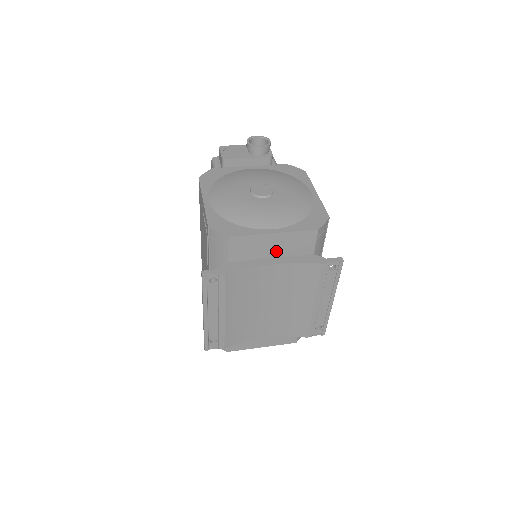
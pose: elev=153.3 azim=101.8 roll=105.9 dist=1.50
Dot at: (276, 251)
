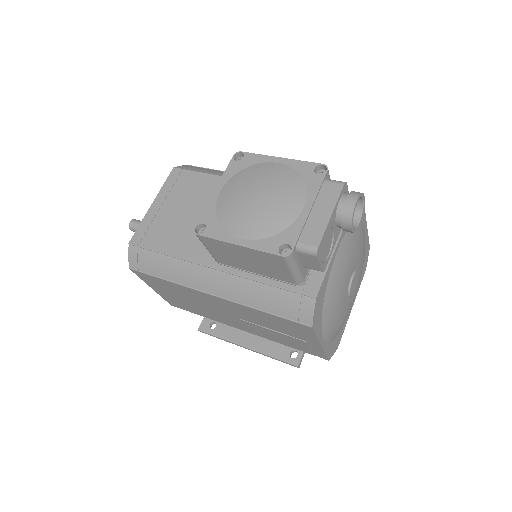
Dot at: occluded
